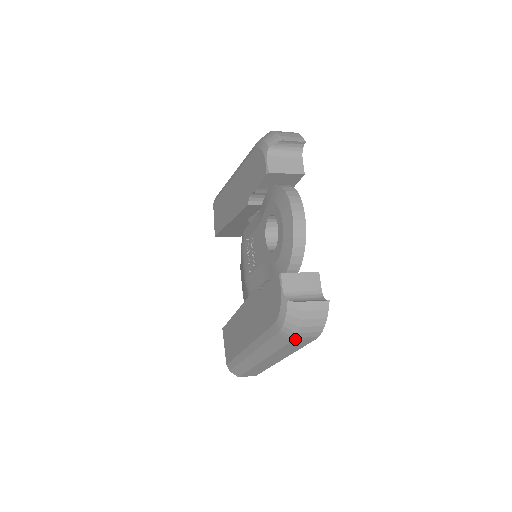
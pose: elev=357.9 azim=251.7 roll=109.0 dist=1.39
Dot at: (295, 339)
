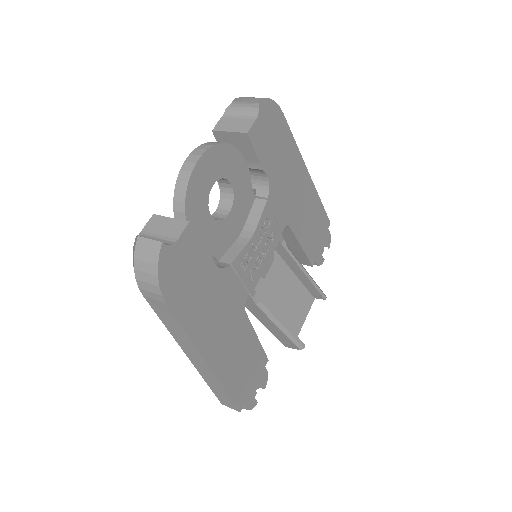
Dot at: (143, 291)
